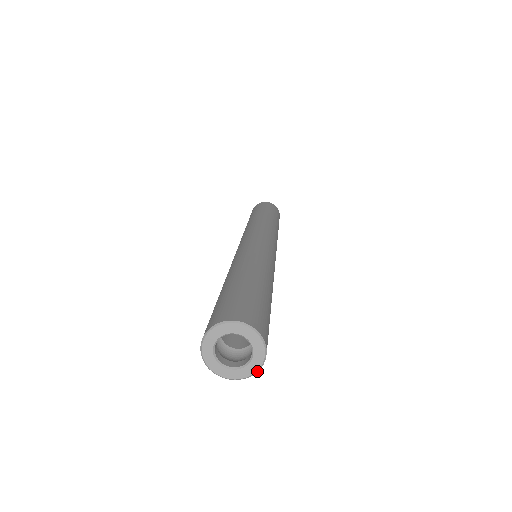
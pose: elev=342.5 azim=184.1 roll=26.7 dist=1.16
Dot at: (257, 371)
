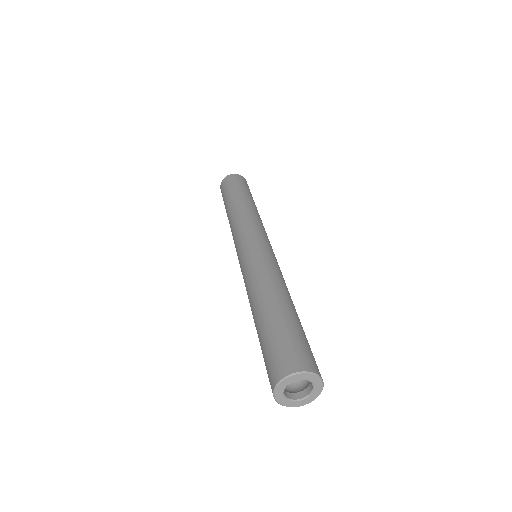
Dot at: occluded
